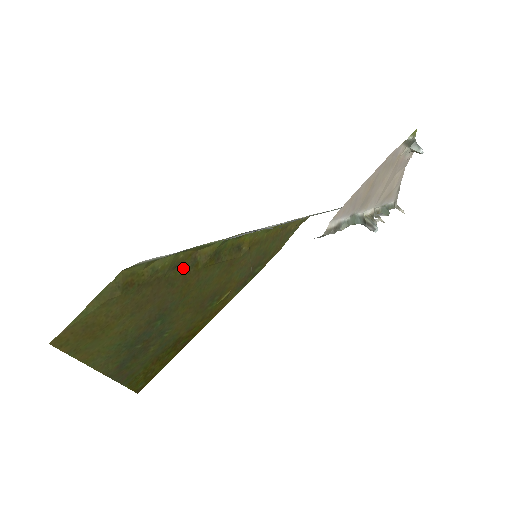
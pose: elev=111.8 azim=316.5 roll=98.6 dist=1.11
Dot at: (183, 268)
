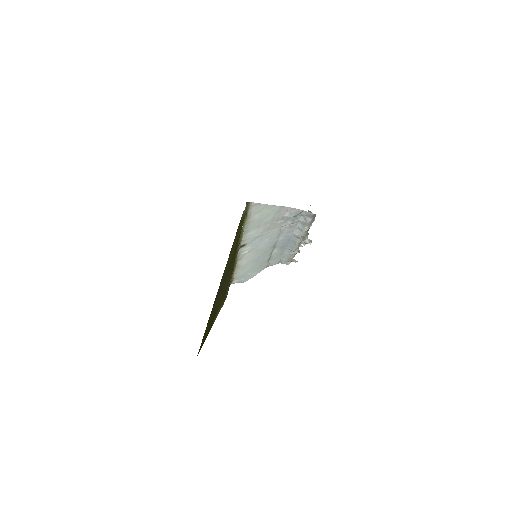
Dot at: occluded
